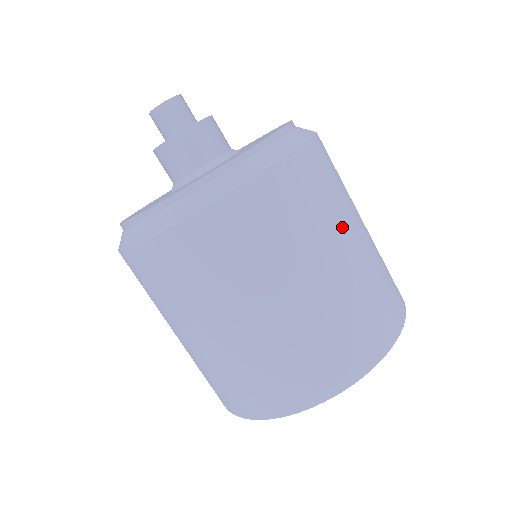
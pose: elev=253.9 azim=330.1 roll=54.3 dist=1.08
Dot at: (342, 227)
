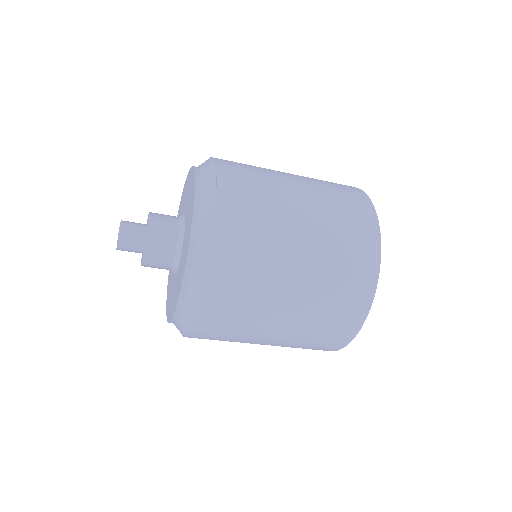
Dot at: (260, 330)
